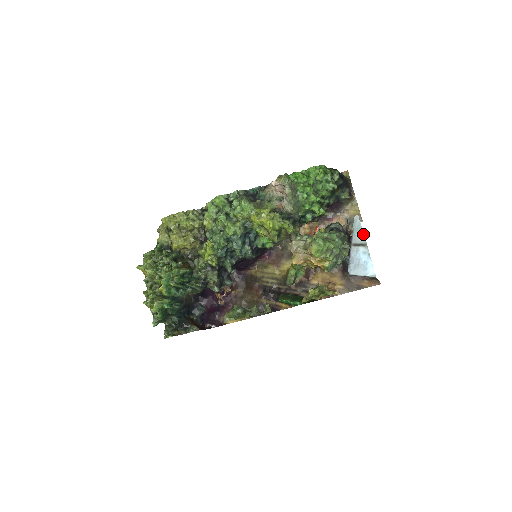
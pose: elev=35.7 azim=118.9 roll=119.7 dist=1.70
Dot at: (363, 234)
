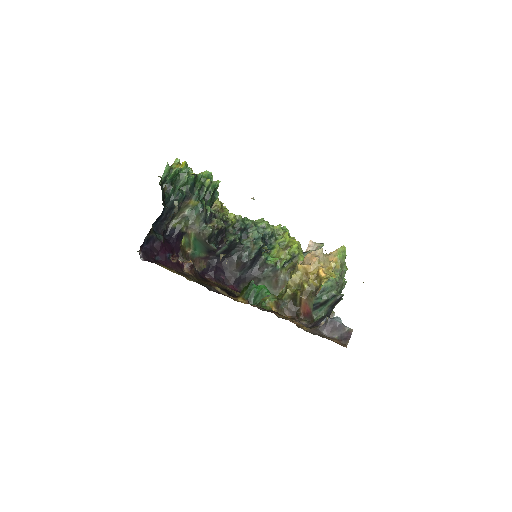
Dot at: (342, 323)
